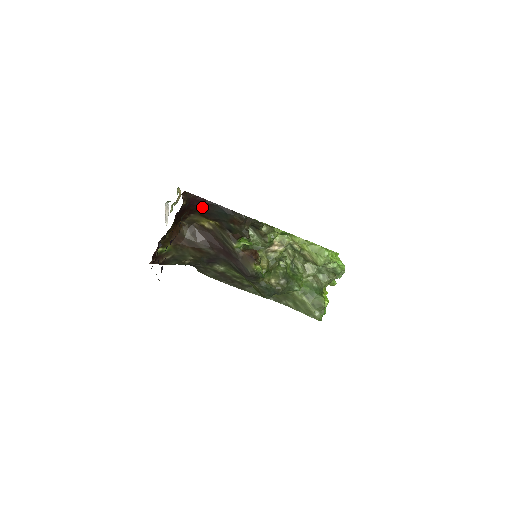
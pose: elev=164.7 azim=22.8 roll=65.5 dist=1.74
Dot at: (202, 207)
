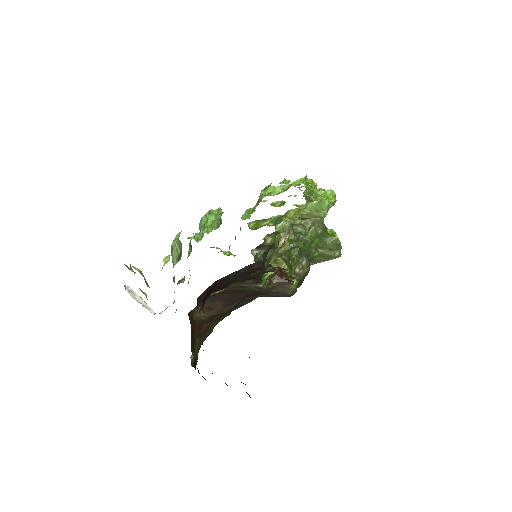
Dot at: (214, 290)
